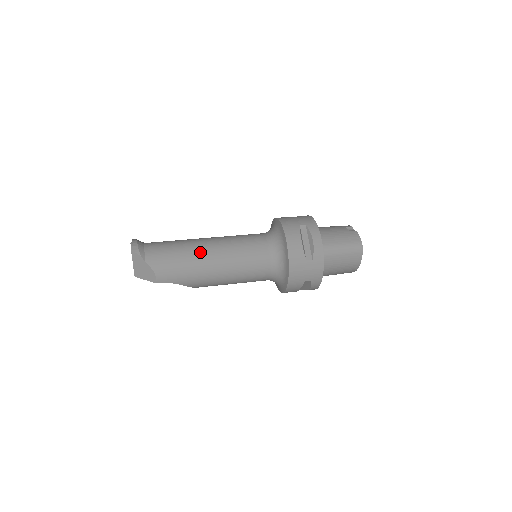
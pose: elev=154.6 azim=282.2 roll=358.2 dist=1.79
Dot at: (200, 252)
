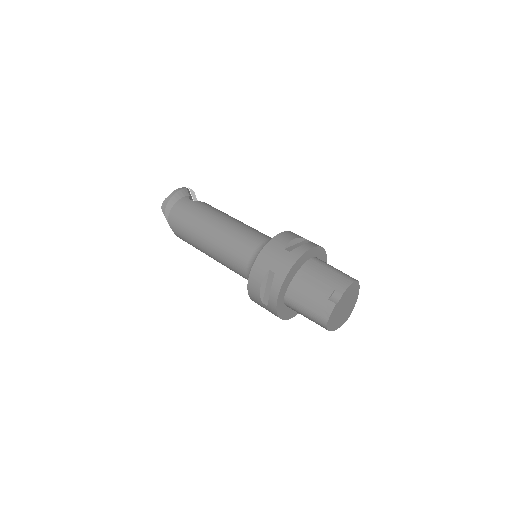
Dot at: (200, 237)
